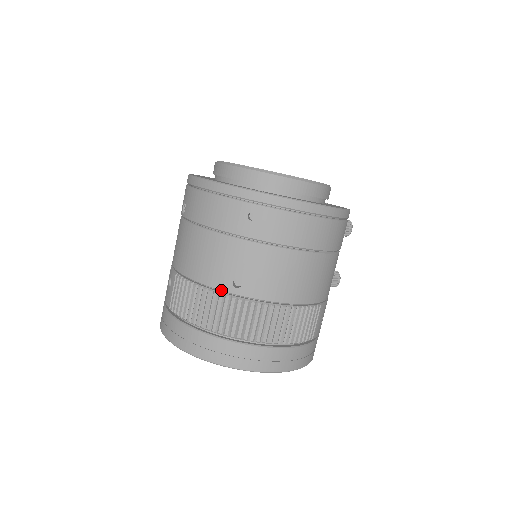
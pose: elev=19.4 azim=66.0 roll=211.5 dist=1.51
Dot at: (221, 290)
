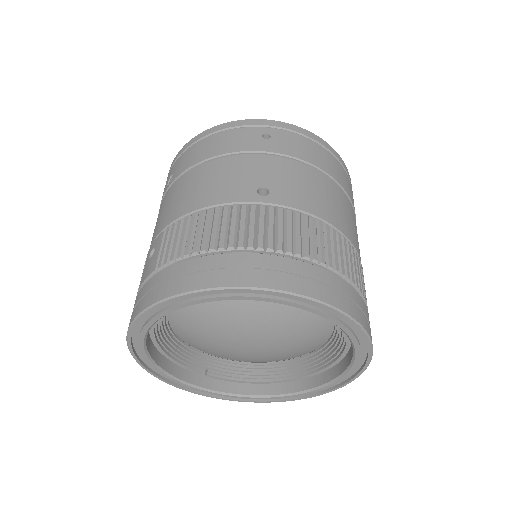
Dot at: (243, 201)
